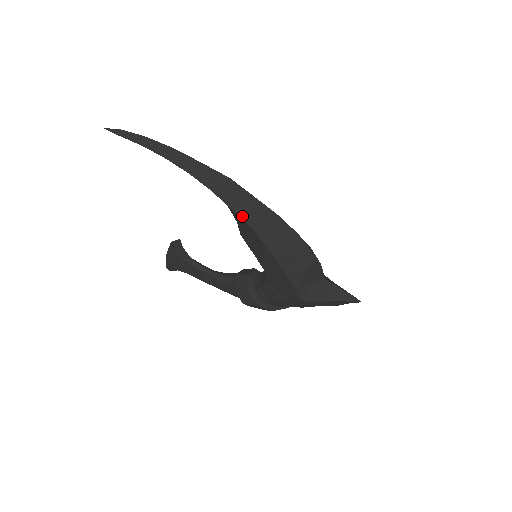
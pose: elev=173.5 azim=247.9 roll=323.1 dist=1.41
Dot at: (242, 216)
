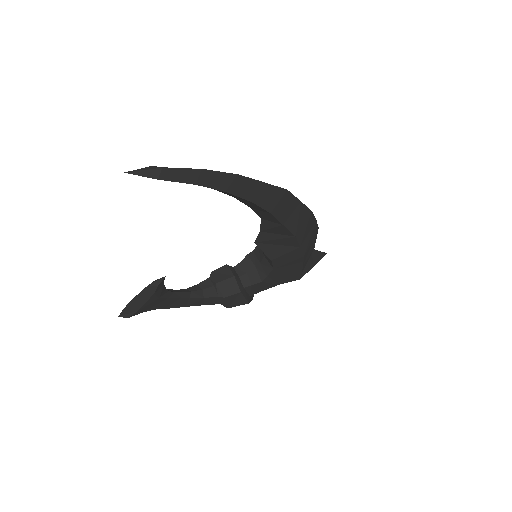
Dot at: (290, 228)
